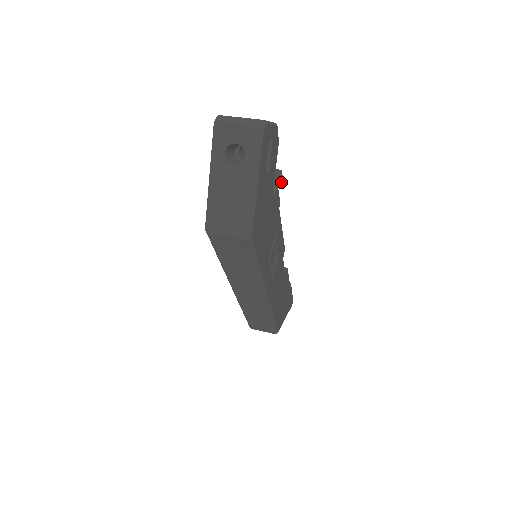
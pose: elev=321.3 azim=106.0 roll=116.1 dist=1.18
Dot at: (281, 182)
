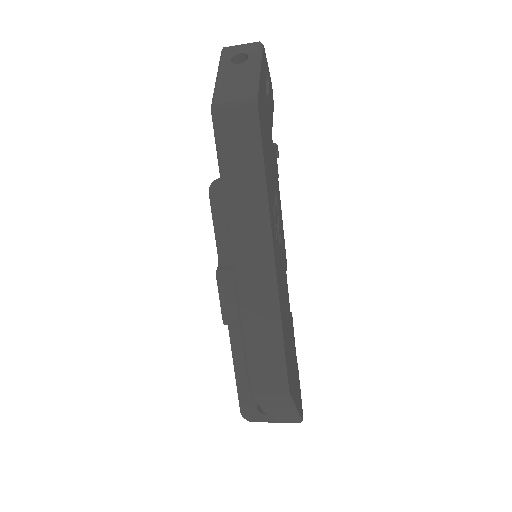
Dot at: (278, 157)
